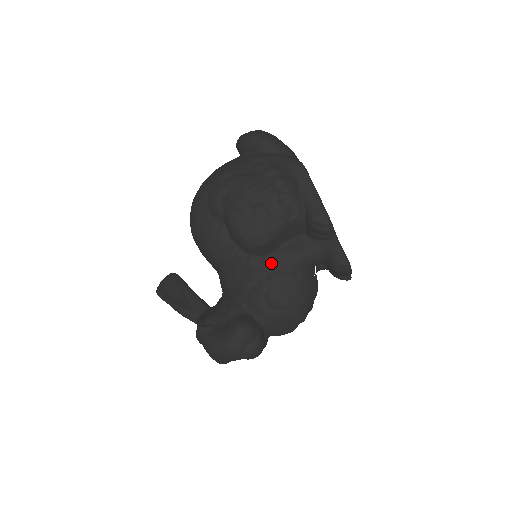
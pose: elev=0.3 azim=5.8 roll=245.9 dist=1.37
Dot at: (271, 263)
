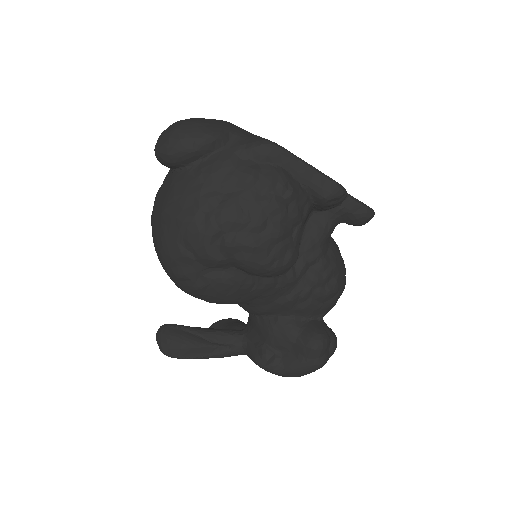
Dot at: (303, 266)
